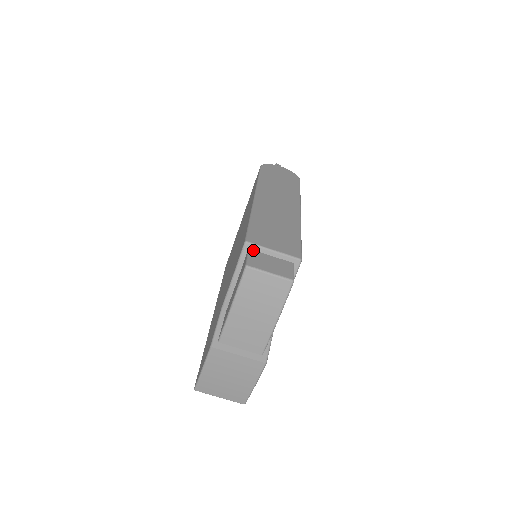
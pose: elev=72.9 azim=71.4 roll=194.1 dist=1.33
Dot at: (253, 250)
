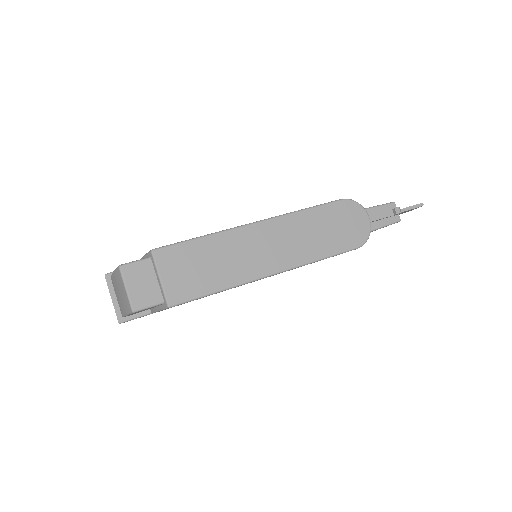
Dot at: (151, 261)
